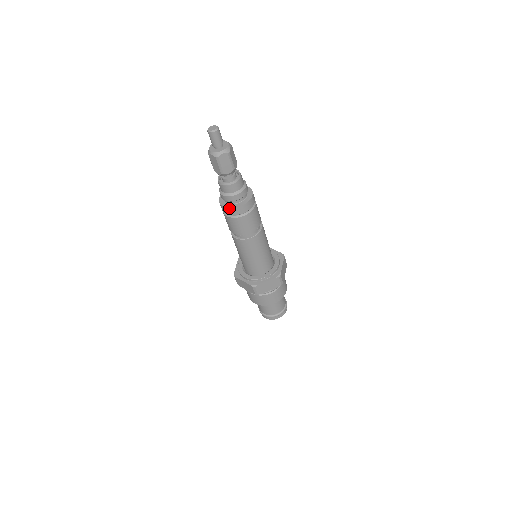
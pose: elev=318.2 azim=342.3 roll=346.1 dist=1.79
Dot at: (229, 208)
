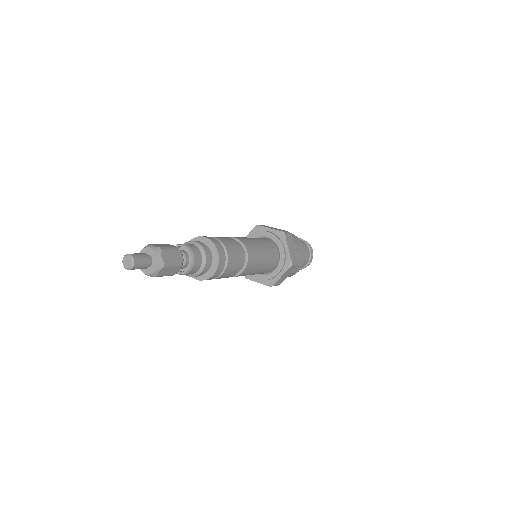
Dot at: occluded
